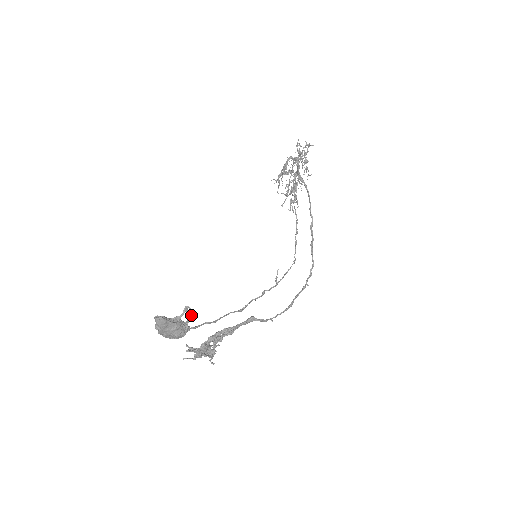
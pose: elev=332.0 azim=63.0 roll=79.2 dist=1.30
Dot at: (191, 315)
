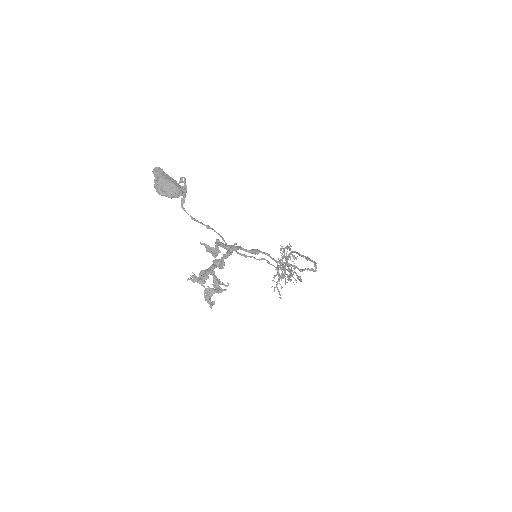
Dot at: (186, 186)
